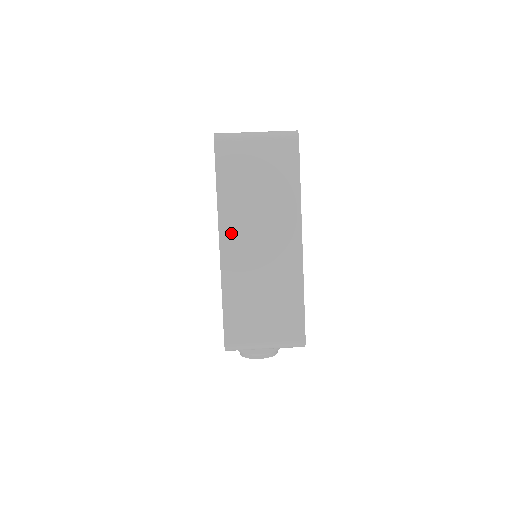
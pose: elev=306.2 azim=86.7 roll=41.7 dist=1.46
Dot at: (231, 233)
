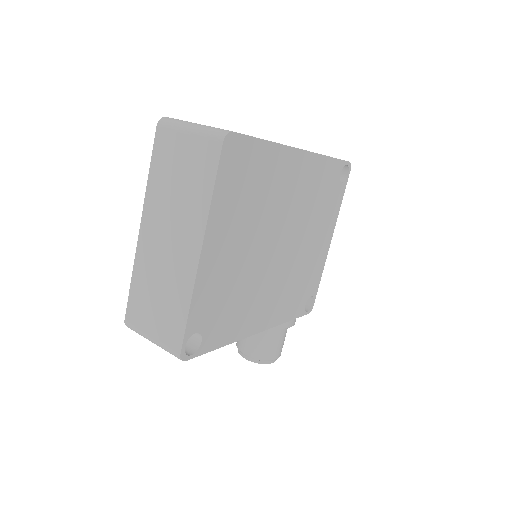
Dot at: (150, 220)
